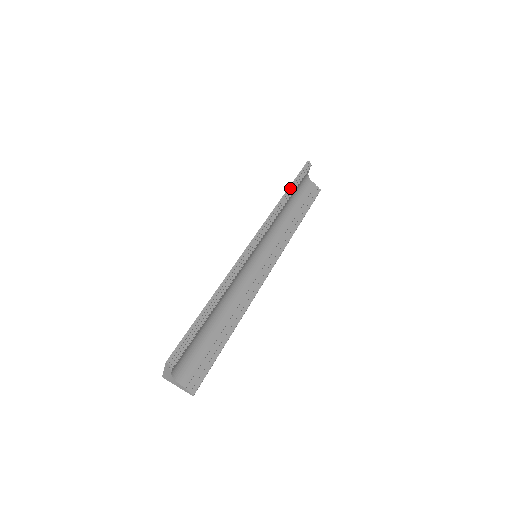
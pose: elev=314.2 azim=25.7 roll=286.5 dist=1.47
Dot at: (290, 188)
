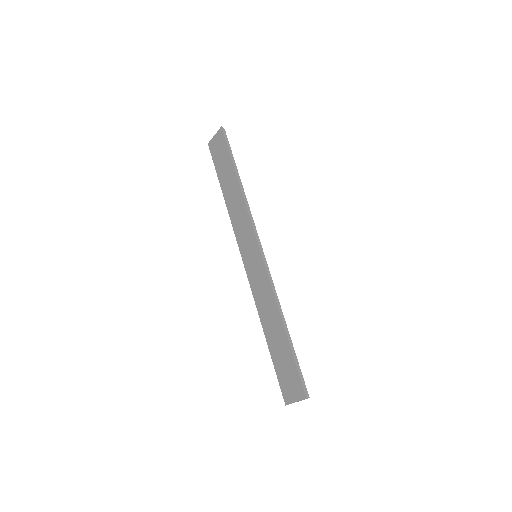
Dot at: (236, 171)
